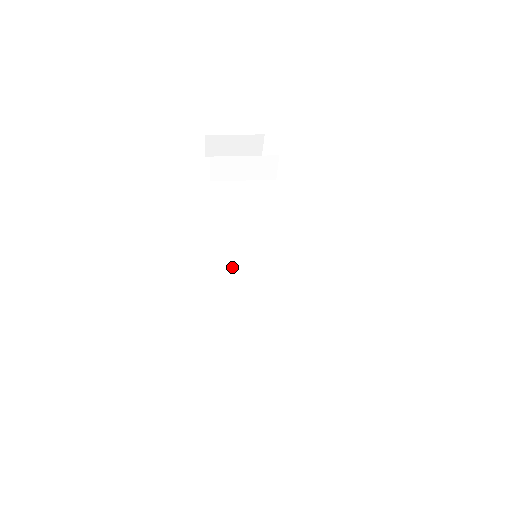
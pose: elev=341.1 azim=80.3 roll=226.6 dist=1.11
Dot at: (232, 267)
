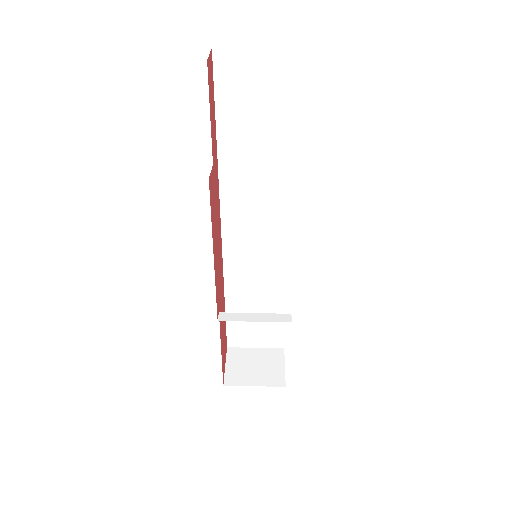
Dot at: (236, 230)
